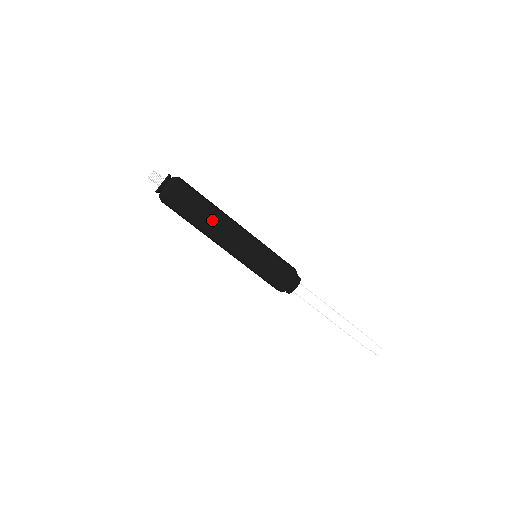
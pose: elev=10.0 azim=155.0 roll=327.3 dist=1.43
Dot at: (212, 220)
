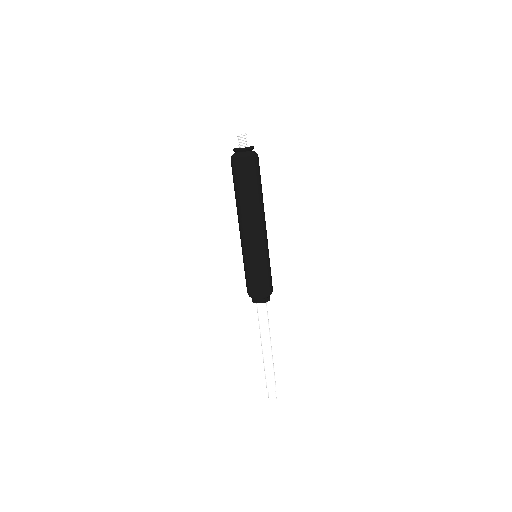
Dot at: occluded
